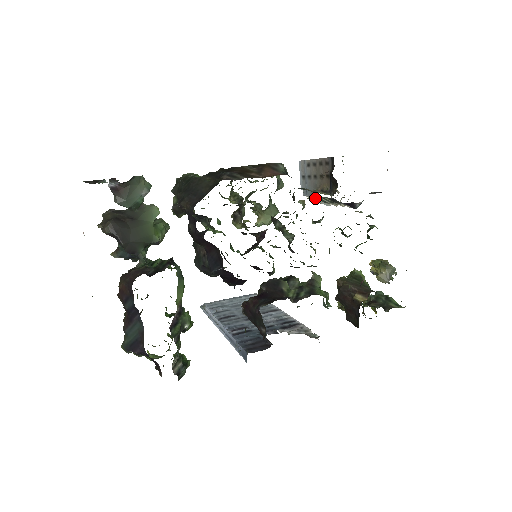
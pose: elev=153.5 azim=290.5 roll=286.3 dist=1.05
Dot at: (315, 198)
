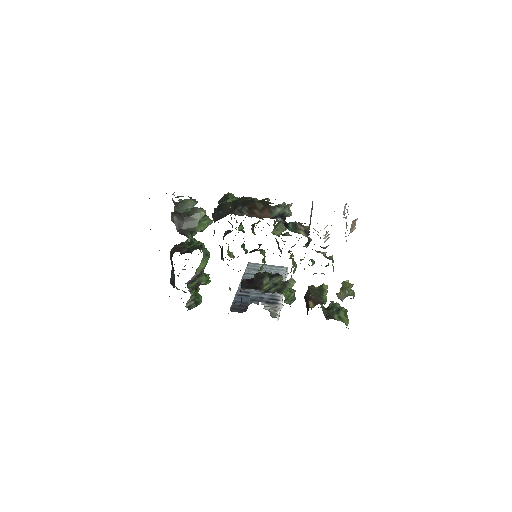
Dot at: occluded
